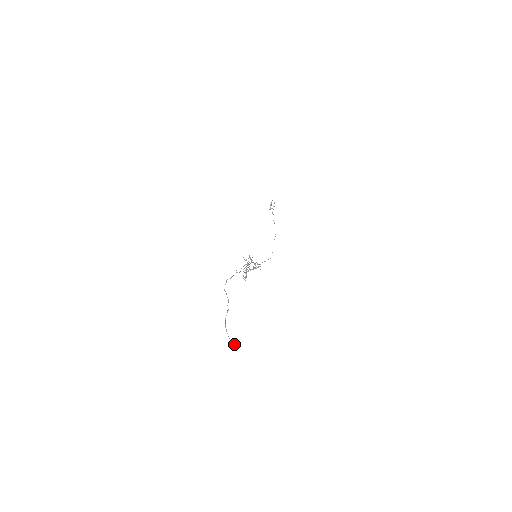
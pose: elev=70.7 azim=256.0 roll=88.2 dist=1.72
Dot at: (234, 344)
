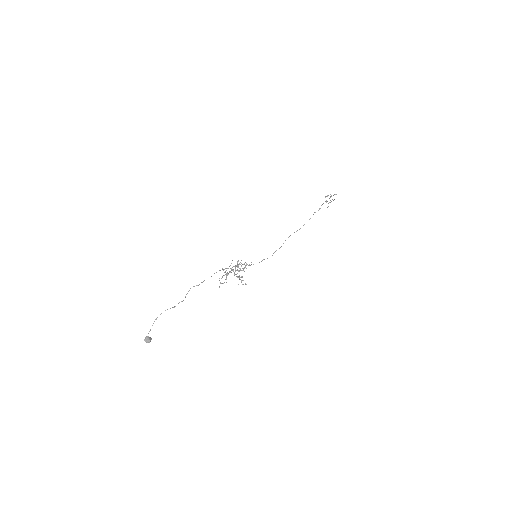
Dot at: (148, 340)
